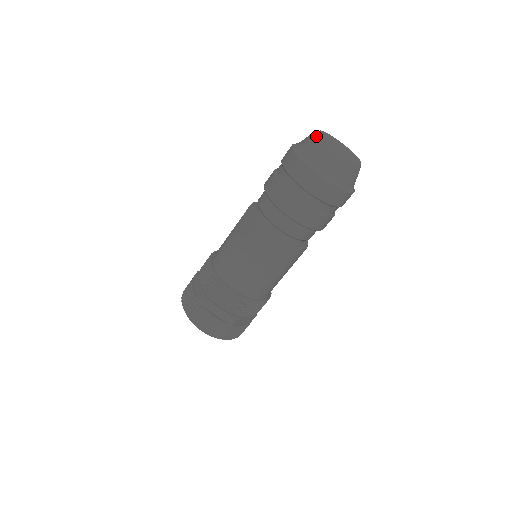
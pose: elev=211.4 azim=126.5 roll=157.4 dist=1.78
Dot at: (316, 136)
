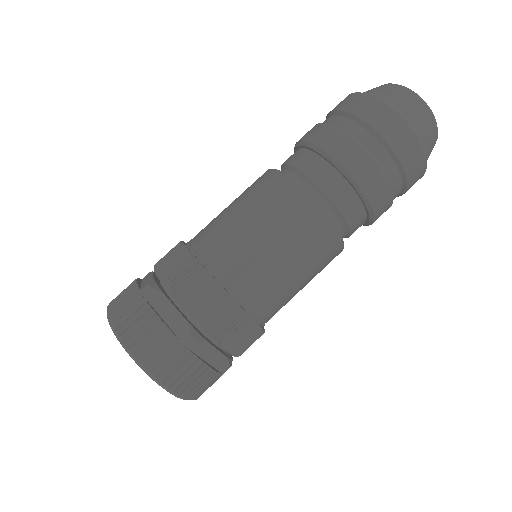
Dot at: (413, 93)
